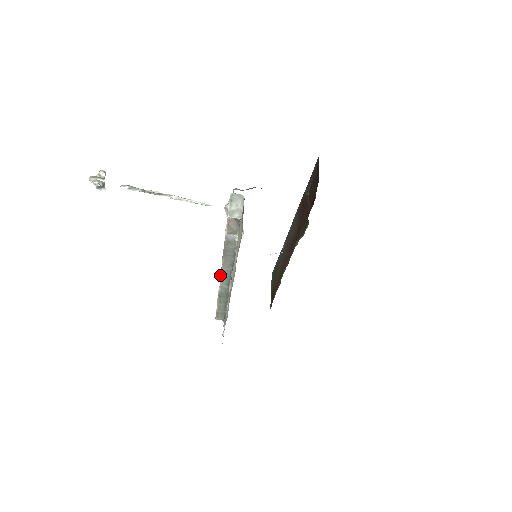
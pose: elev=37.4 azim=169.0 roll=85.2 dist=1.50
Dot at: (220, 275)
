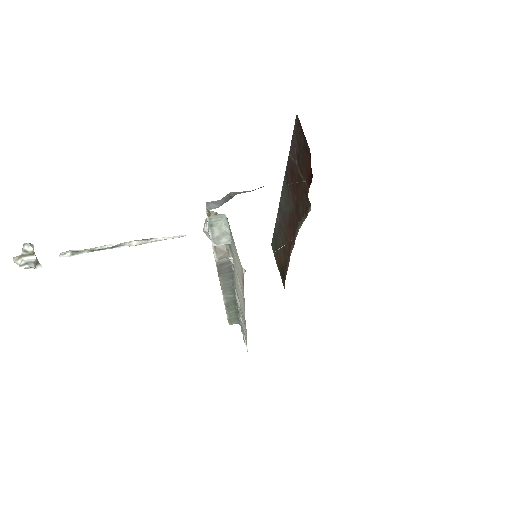
Dot at: occluded
